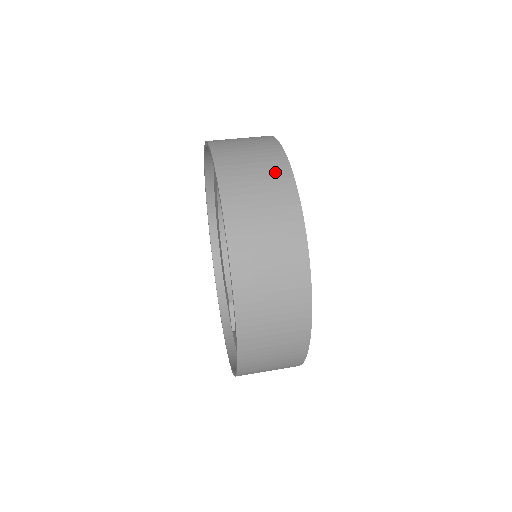
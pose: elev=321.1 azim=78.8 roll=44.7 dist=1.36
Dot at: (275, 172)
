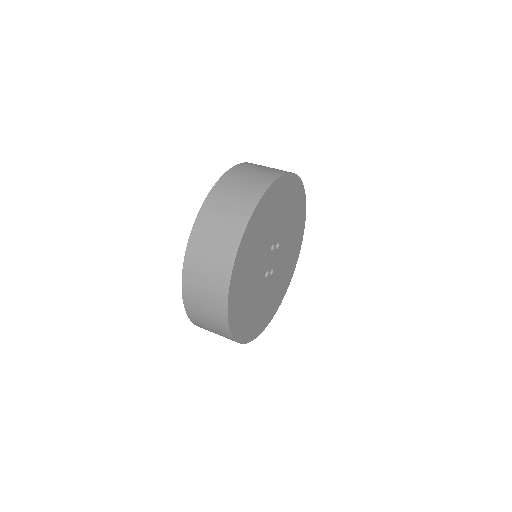
Dot at: (234, 224)
